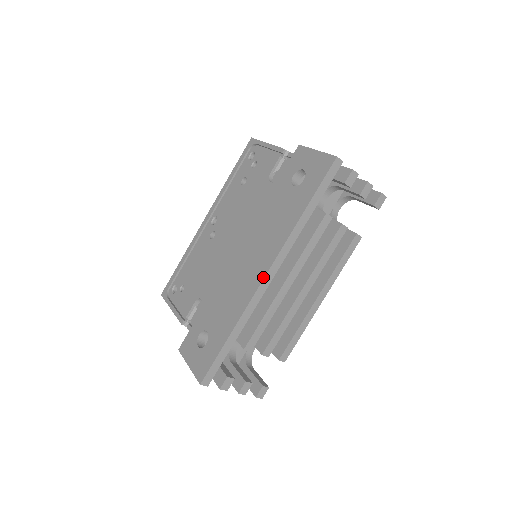
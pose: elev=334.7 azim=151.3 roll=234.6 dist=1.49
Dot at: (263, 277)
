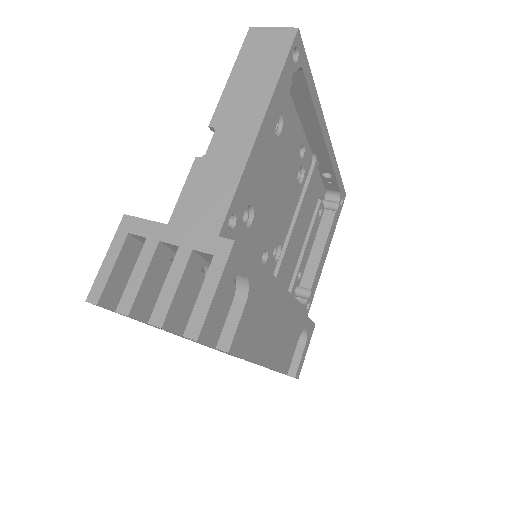
Dot at: occluded
